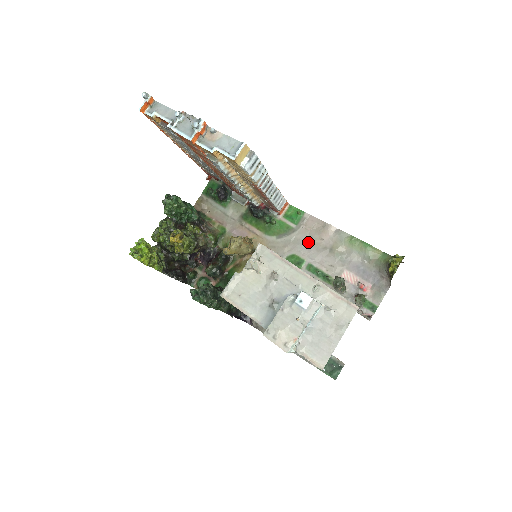
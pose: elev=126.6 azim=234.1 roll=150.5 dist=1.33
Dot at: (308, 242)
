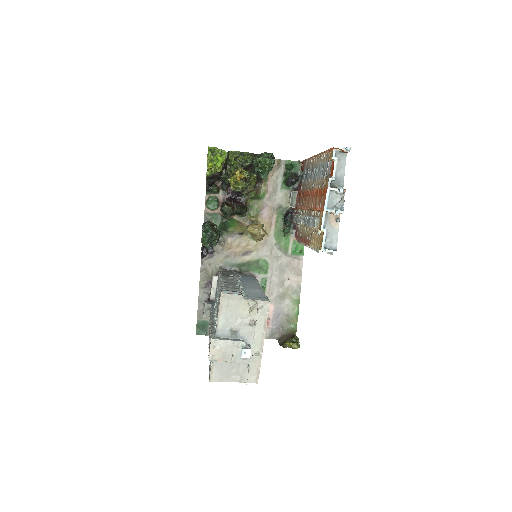
Dot at: (282, 269)
